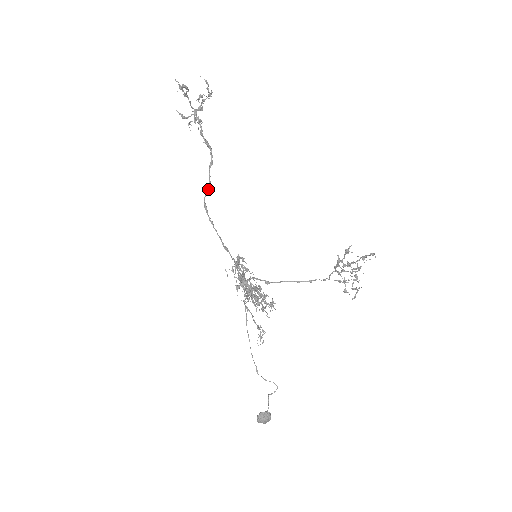
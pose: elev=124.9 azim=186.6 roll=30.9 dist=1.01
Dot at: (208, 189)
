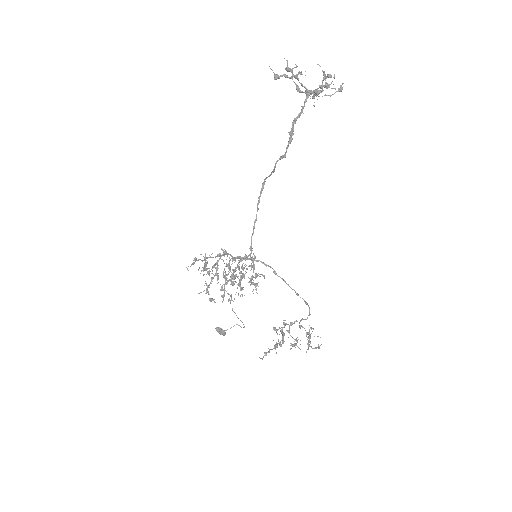
Dot at: occluded
